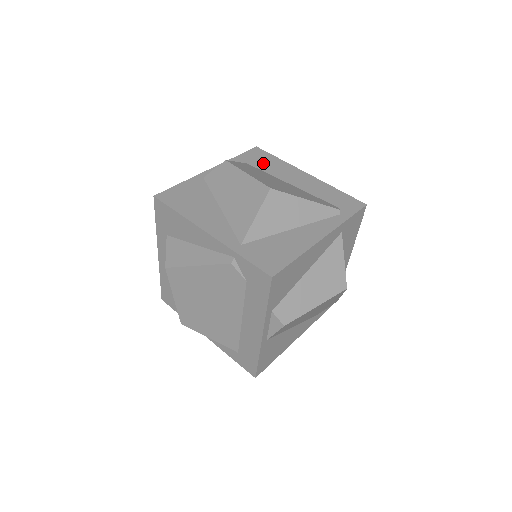
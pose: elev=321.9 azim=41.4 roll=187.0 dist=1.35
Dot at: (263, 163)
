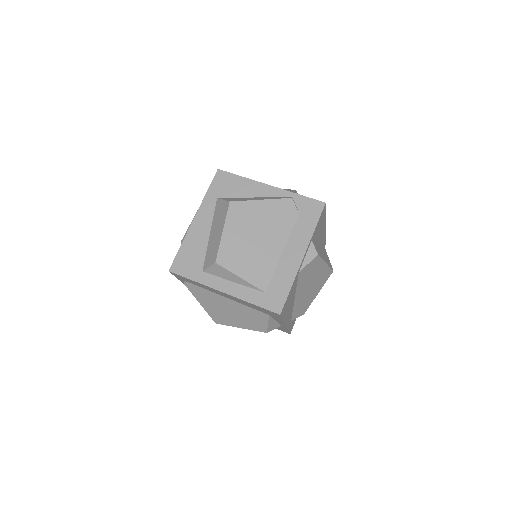
Dot at: occluded
